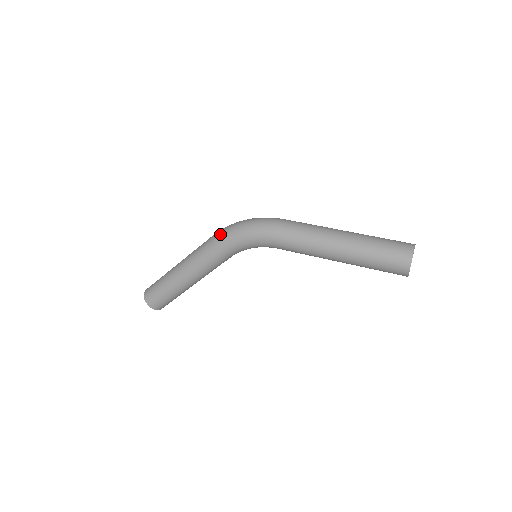
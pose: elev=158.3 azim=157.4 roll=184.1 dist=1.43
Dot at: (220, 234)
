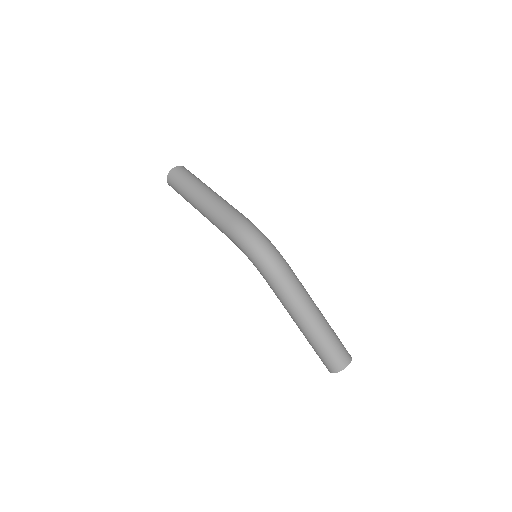
Dot at: (235, 232)
